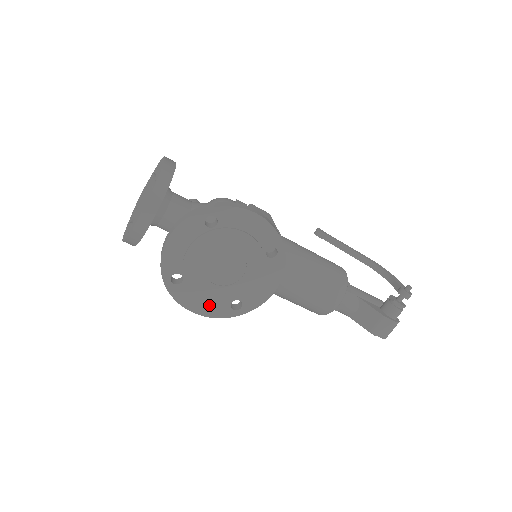
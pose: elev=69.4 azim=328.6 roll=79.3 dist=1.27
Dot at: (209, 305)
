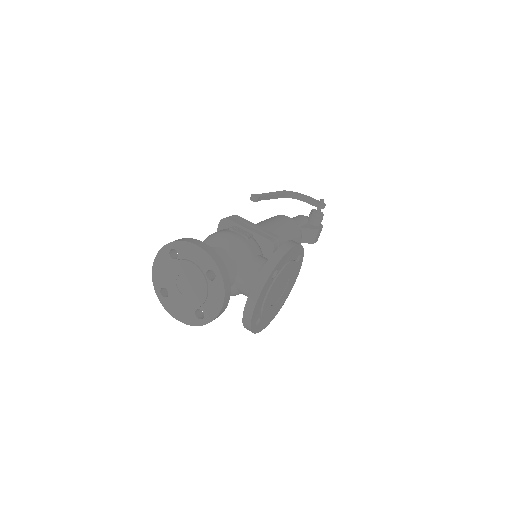
Dot at: (270, 317)
